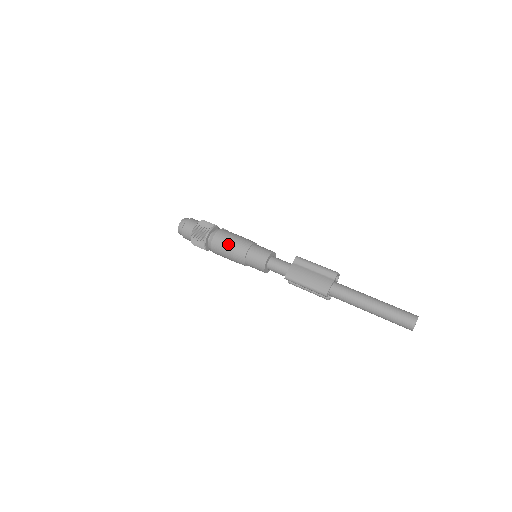
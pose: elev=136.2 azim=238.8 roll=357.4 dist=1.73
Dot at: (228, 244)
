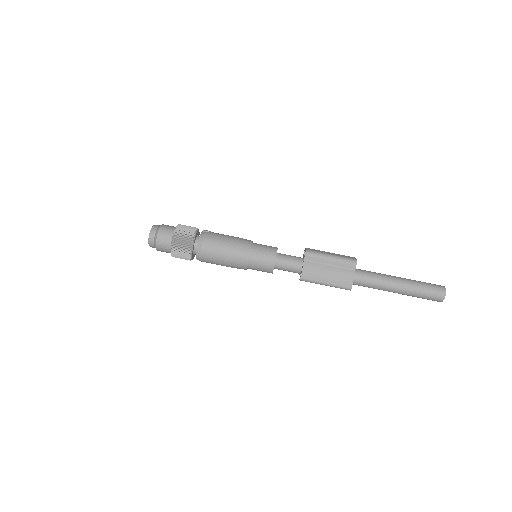
Dot at: (222, 256)
